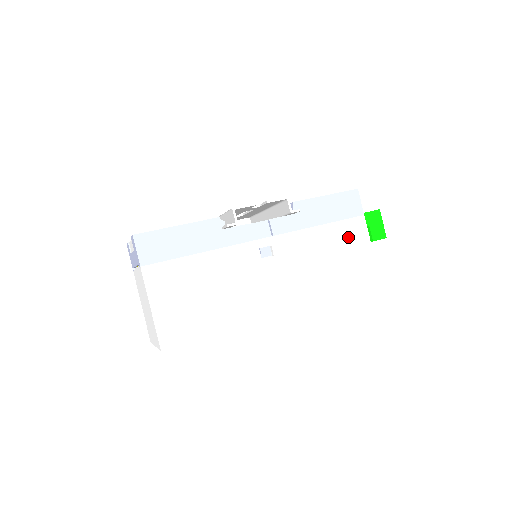
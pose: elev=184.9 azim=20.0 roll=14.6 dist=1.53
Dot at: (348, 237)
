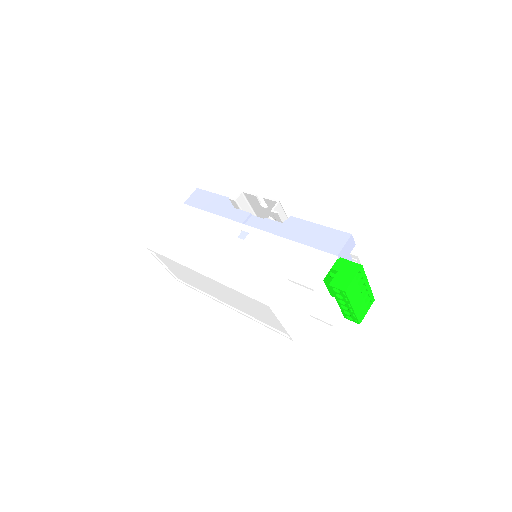
Dot at: (306, 263)
